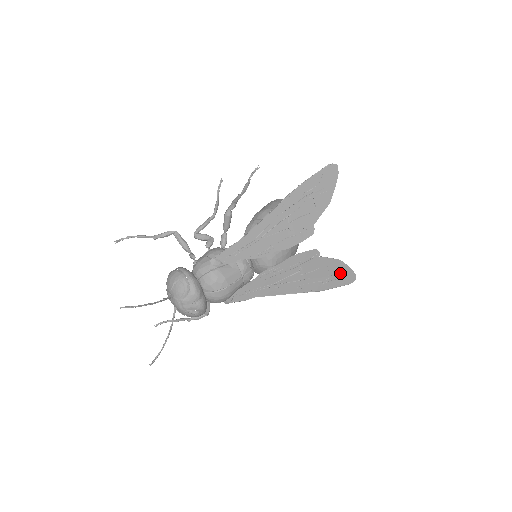
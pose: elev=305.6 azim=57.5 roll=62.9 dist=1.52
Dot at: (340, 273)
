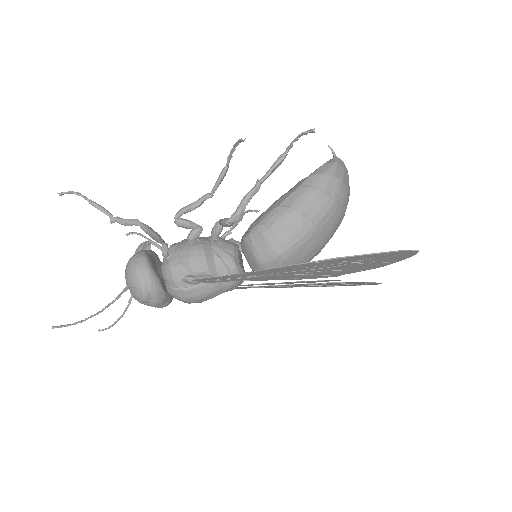
Dot at: occluded
